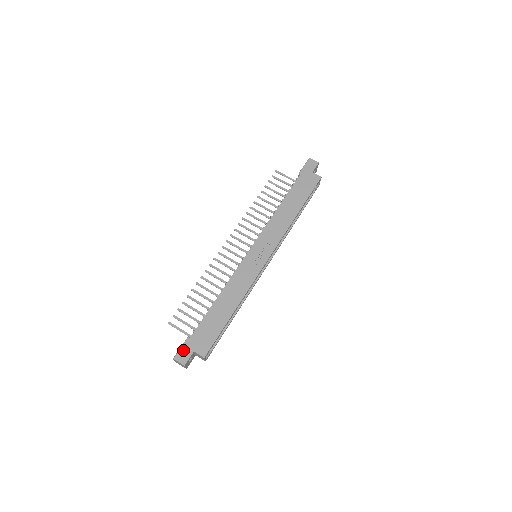
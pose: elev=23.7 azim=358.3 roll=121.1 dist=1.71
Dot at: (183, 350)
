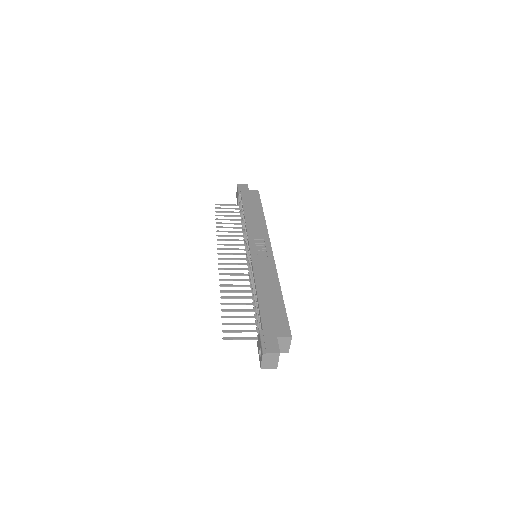
Dot at: (266, 341)
